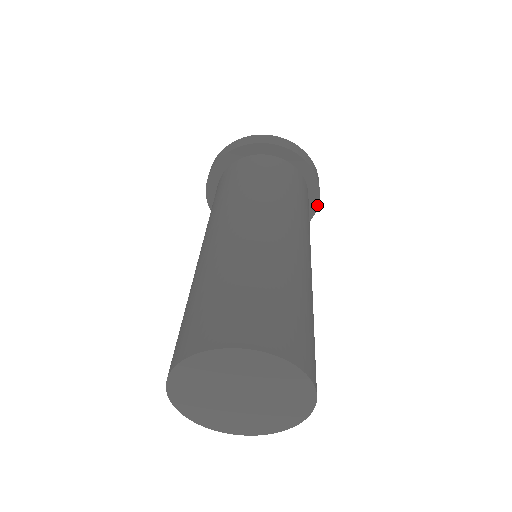
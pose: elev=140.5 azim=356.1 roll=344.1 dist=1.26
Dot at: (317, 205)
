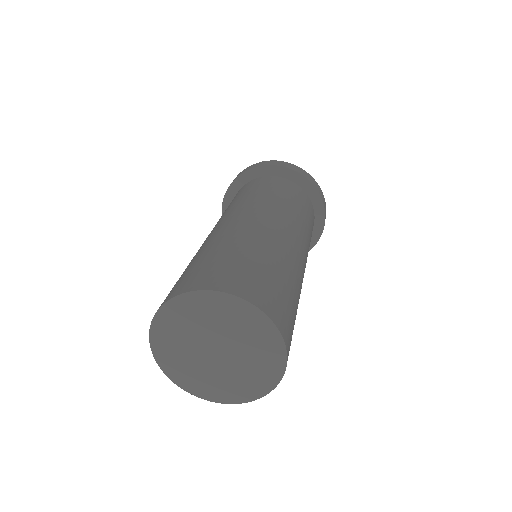
Dot at: (314, 187)
